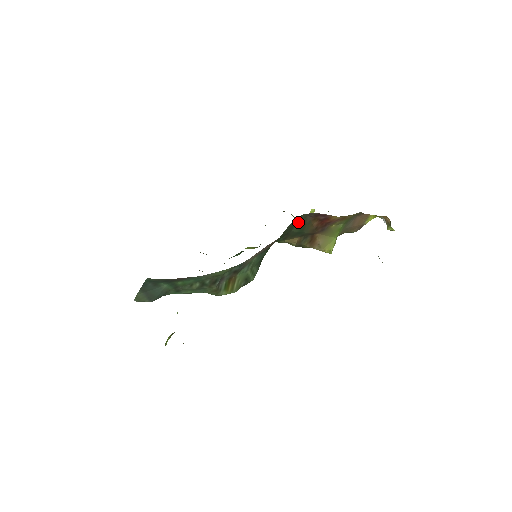
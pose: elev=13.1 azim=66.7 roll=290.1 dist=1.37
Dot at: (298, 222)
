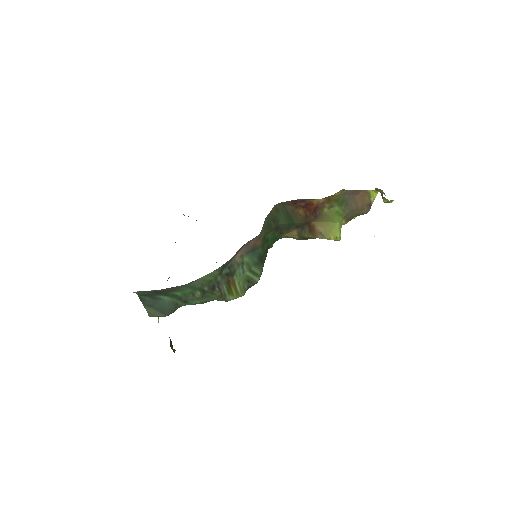
Dot at: (279, 213)
